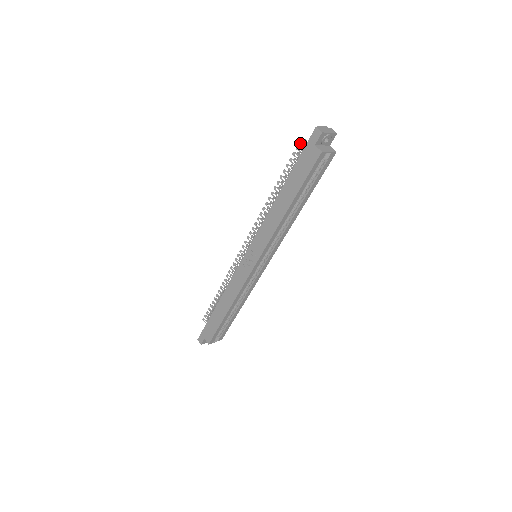
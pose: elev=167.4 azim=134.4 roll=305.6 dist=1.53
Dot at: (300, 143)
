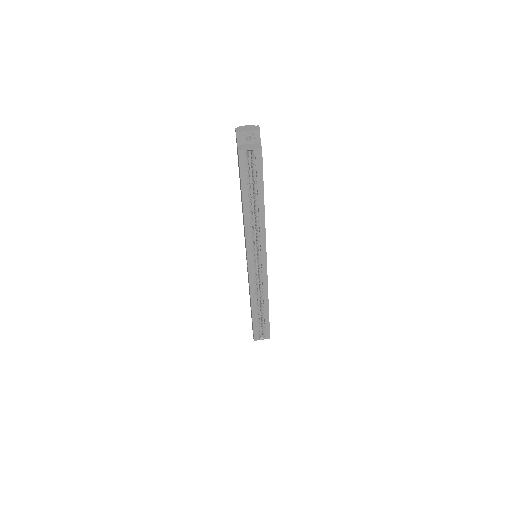
Dot at: occluded
